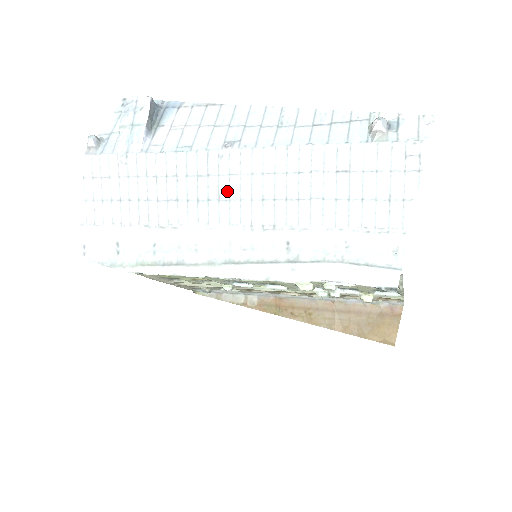
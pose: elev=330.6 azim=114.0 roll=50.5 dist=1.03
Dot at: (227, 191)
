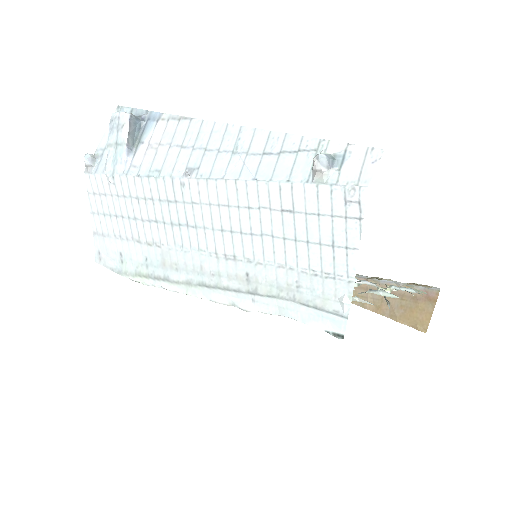
Dot at: (193, 218)
